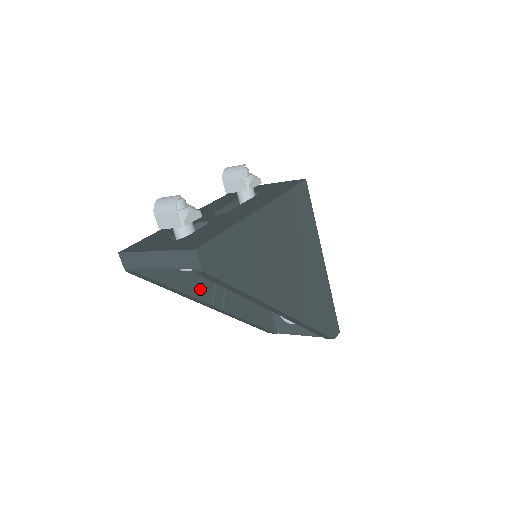
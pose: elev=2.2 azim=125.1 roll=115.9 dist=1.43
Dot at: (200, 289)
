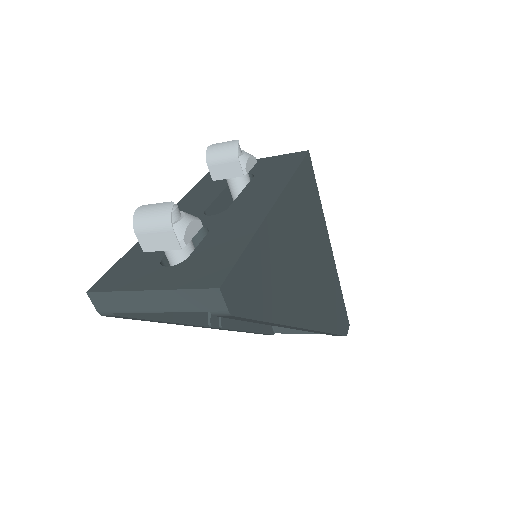
Dot at: occluded
